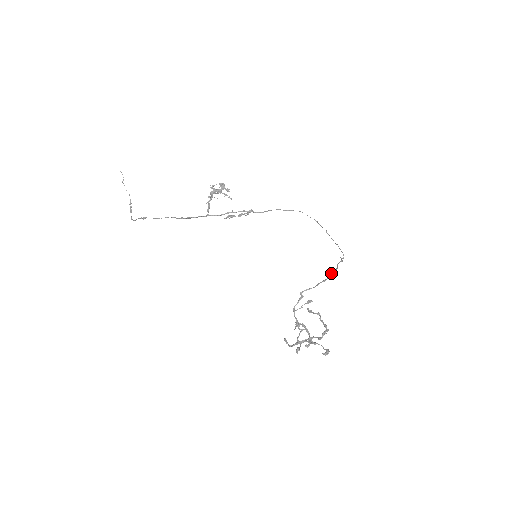
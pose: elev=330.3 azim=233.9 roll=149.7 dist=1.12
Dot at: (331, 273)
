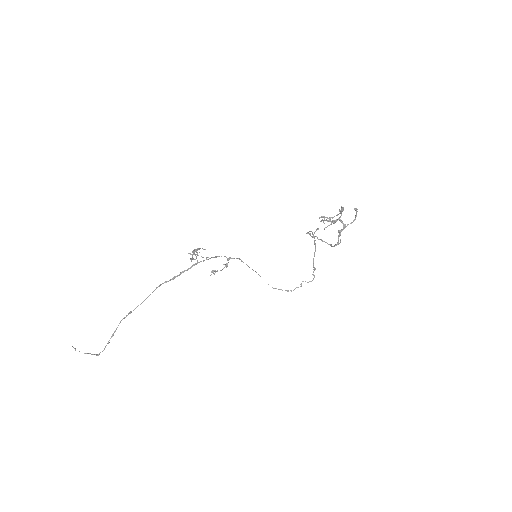
Dot at: (314, 243)
